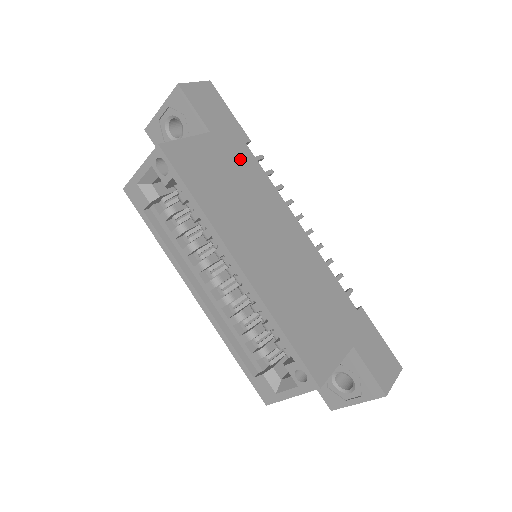
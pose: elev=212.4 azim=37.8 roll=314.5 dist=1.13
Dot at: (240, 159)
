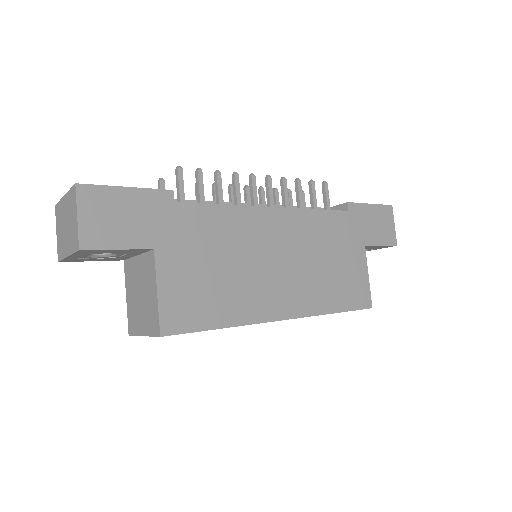
Dot at: (192, 230)
